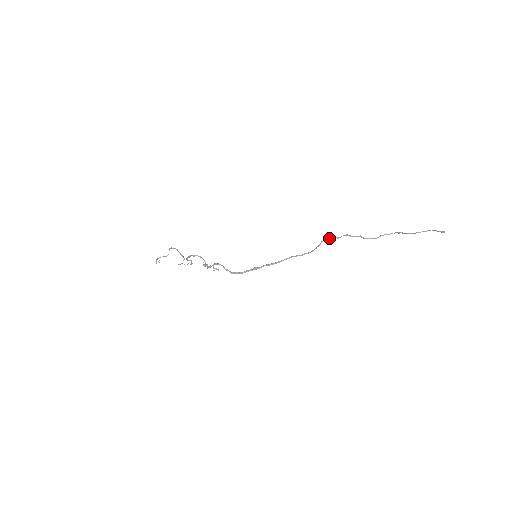
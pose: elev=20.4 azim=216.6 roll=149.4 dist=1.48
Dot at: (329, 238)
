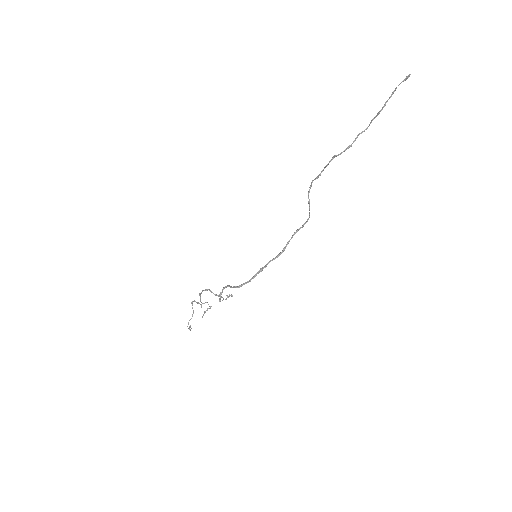
Dot at: (311, 185)
